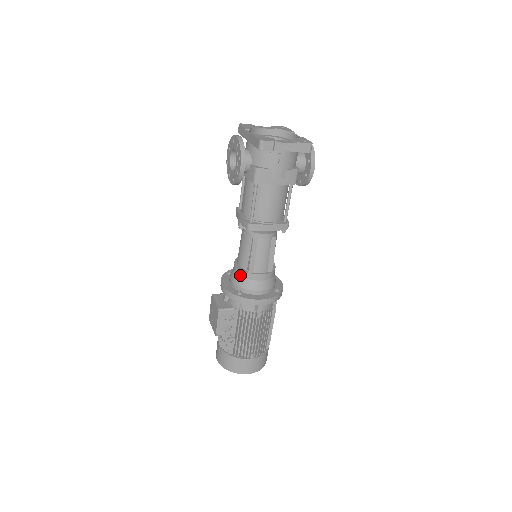
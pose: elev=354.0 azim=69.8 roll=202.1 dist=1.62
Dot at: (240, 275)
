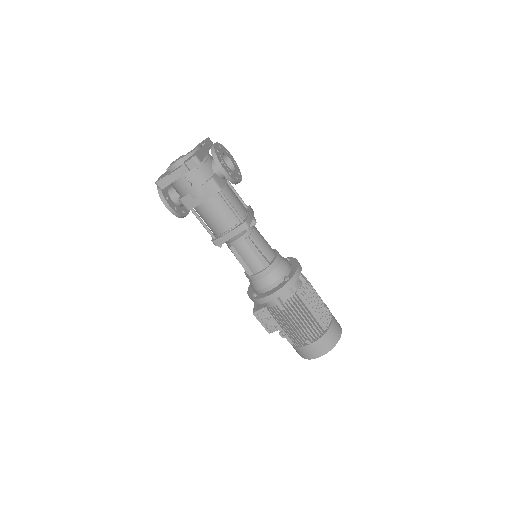
Dot at: (249, 279)
